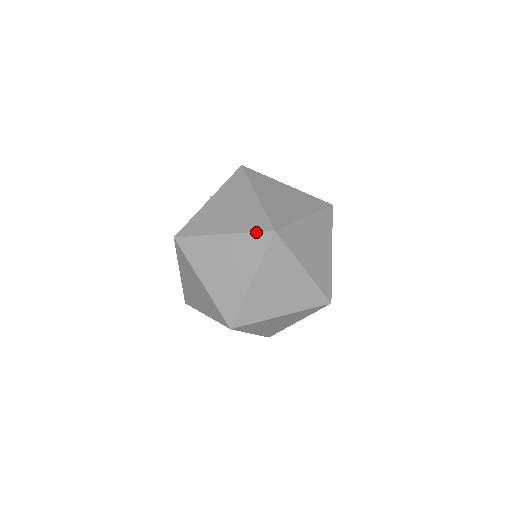
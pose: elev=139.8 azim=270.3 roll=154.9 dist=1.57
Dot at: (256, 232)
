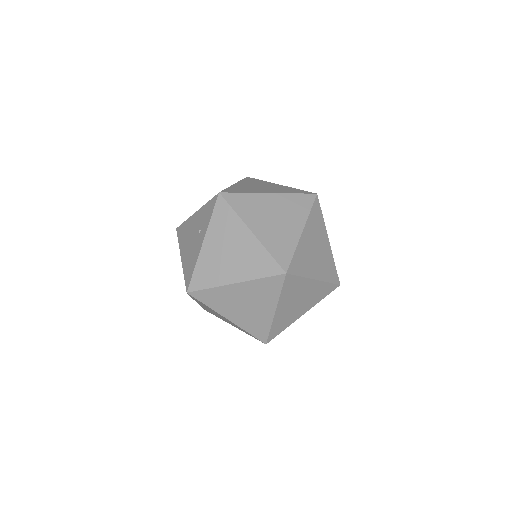
Dot at: (268, 277)
